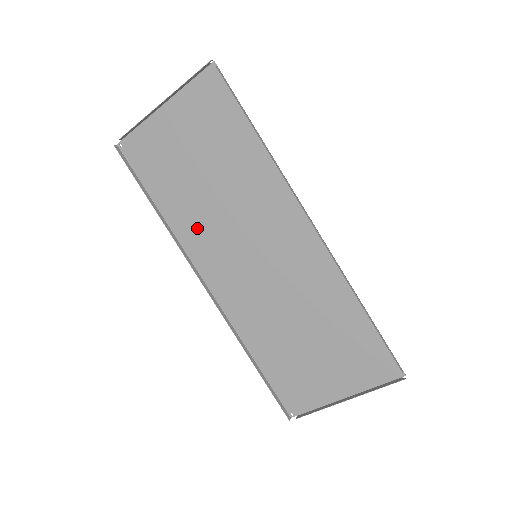
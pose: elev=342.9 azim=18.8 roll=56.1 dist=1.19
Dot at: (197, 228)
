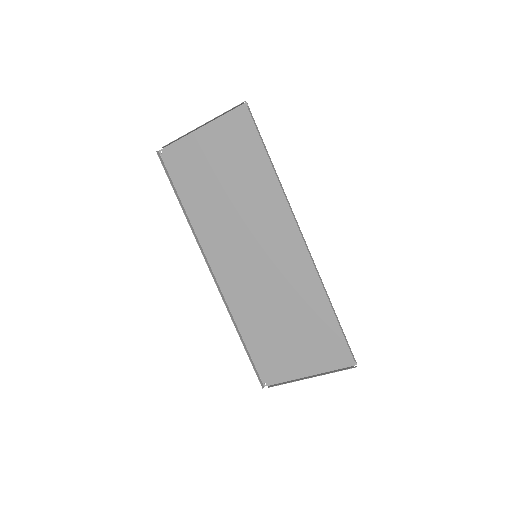
Dot at: (213, 227)
